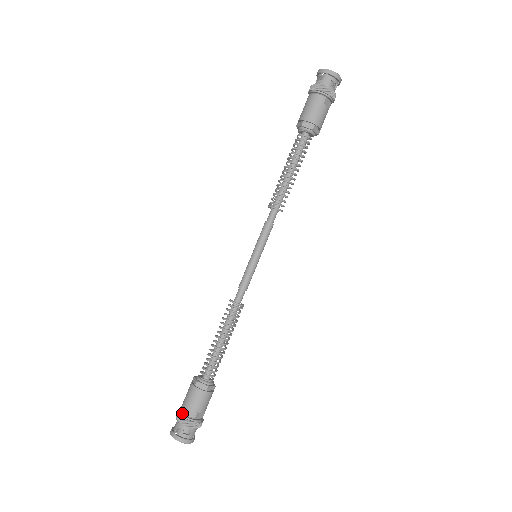
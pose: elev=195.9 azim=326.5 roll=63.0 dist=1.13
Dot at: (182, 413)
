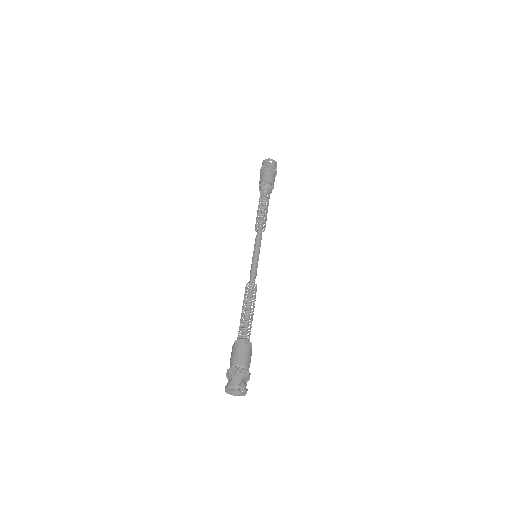
Dot at: (239, 367)
